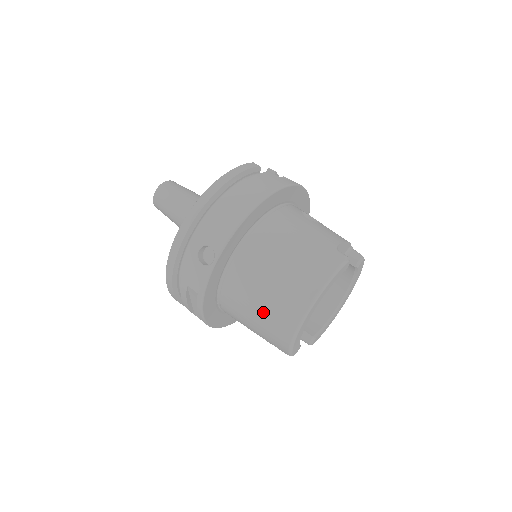
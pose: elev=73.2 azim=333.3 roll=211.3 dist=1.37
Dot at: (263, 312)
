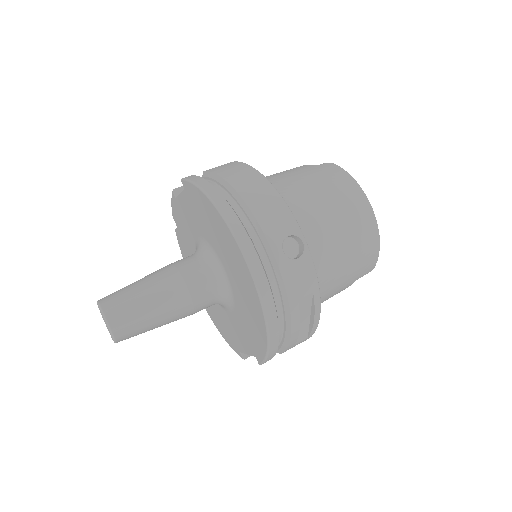
Dot at: (350, 248)
